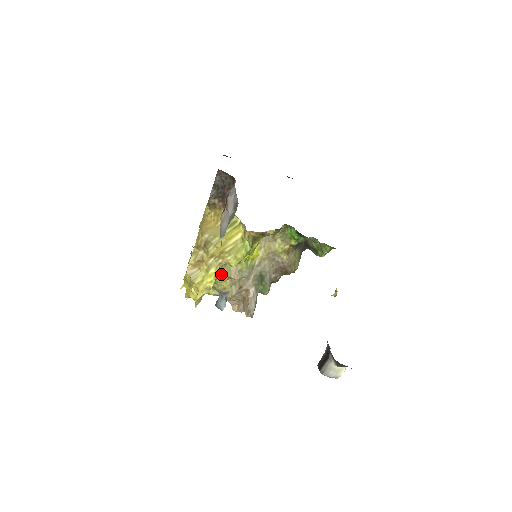
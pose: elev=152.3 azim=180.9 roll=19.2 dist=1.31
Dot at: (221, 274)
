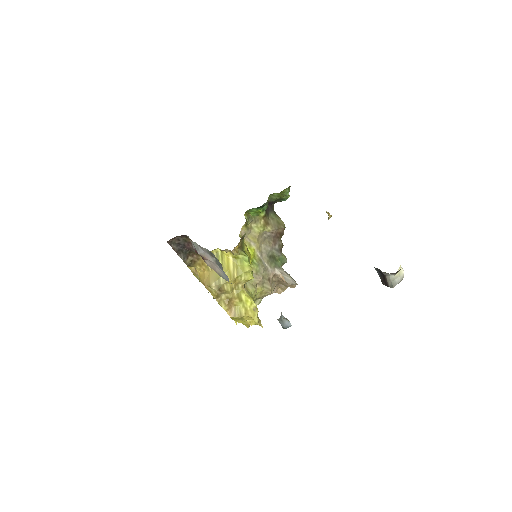
Dot at: (250, 291)
